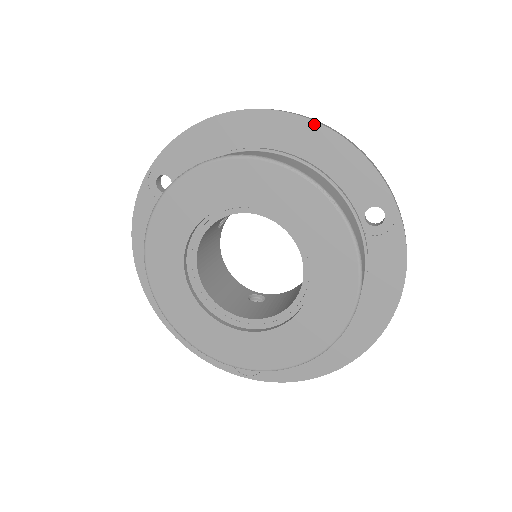
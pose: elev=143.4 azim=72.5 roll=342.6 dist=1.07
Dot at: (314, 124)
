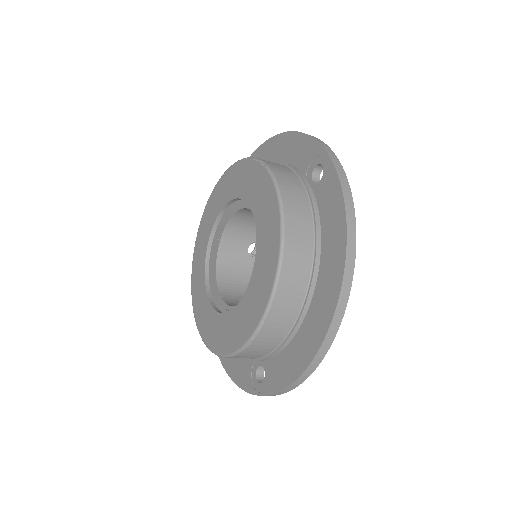
Dot at: (279, 136)
